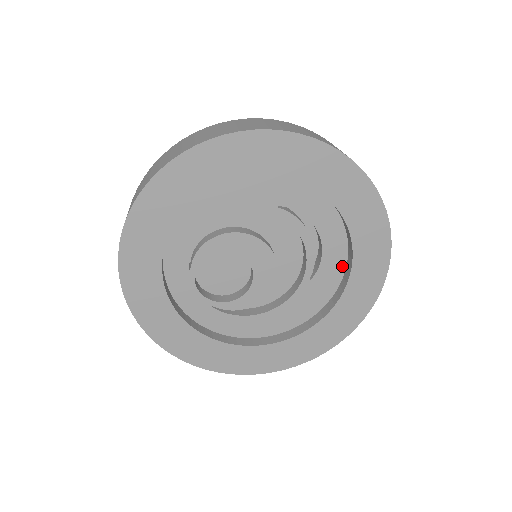
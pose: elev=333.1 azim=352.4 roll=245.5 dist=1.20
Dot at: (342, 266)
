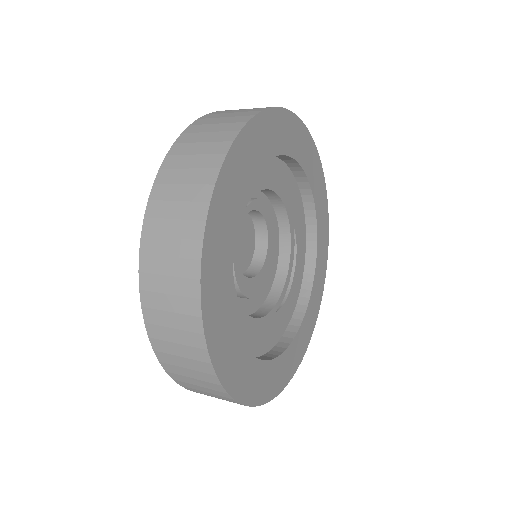
Dot at: (289, 319)
